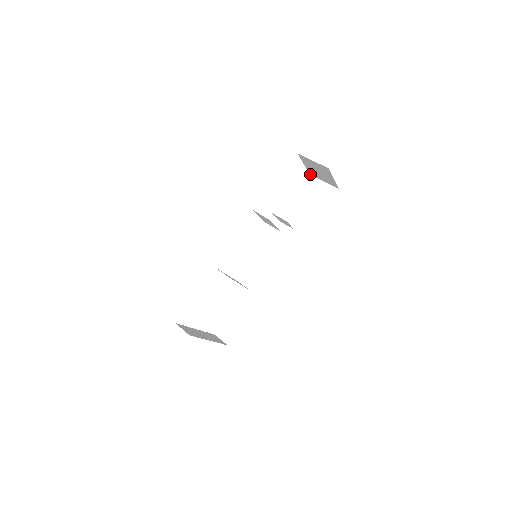
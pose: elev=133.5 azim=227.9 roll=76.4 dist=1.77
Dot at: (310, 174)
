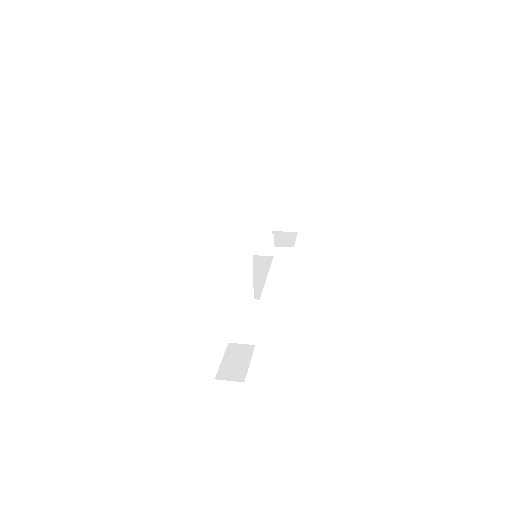
Dot at: occluded
